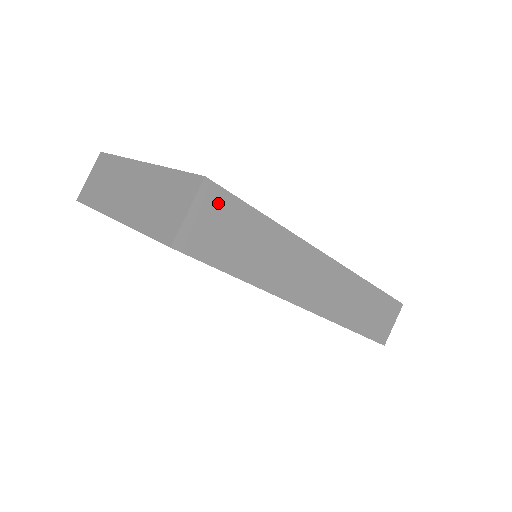
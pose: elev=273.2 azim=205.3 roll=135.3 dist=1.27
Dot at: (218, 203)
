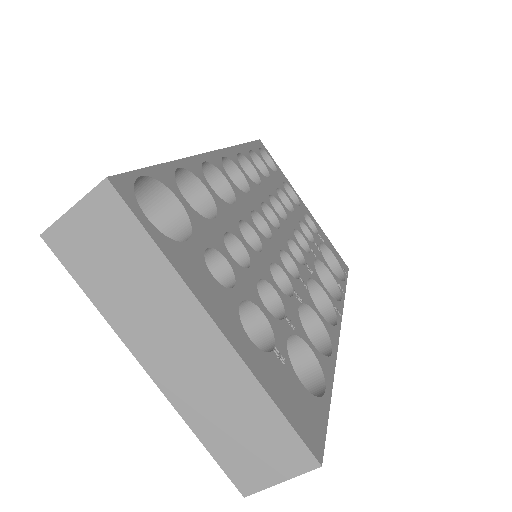
Dot at: occluded
